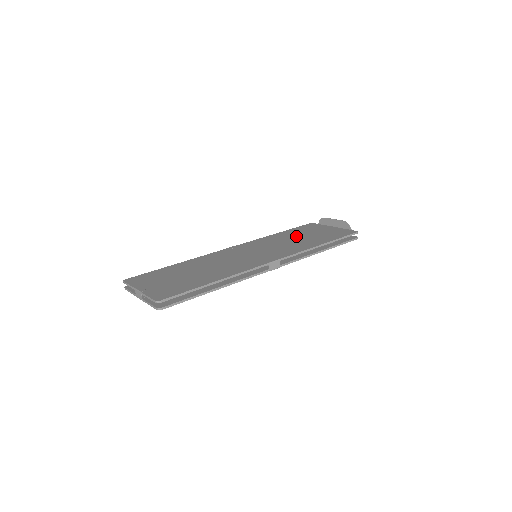
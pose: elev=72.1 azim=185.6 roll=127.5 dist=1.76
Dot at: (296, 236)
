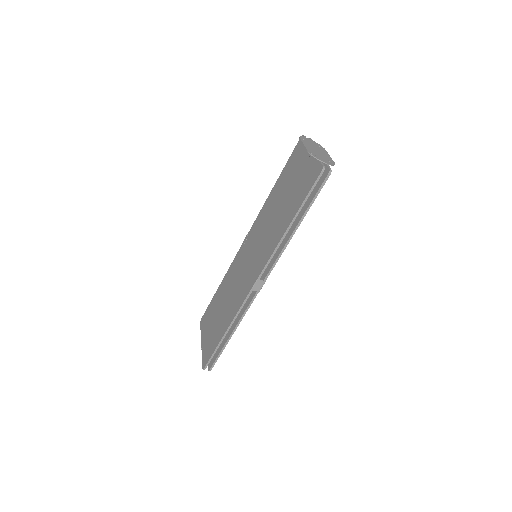
Dot at: (281, 197)
